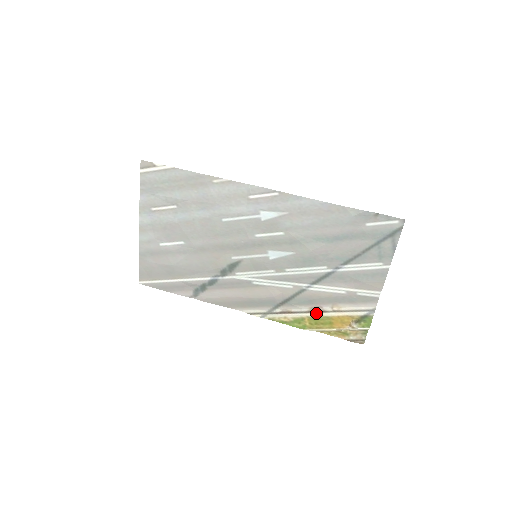
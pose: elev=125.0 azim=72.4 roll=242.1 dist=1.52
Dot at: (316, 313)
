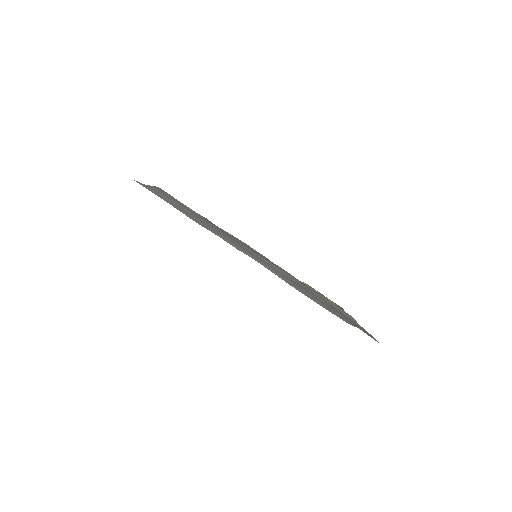
Dot at: occluded
